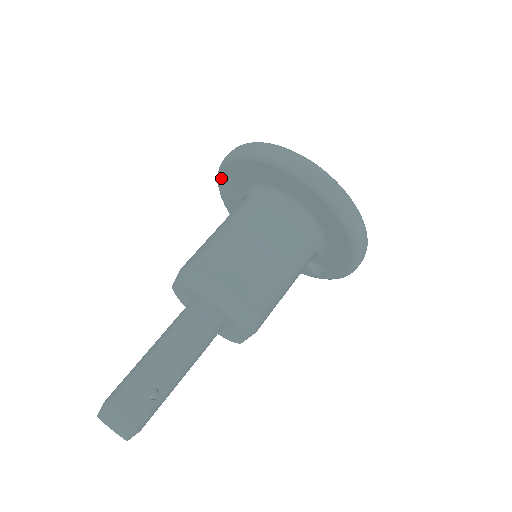
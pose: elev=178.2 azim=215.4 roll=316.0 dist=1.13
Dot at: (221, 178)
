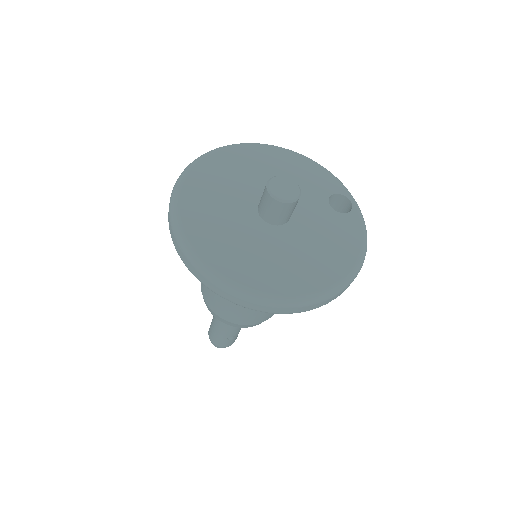
Dot at: occluded
